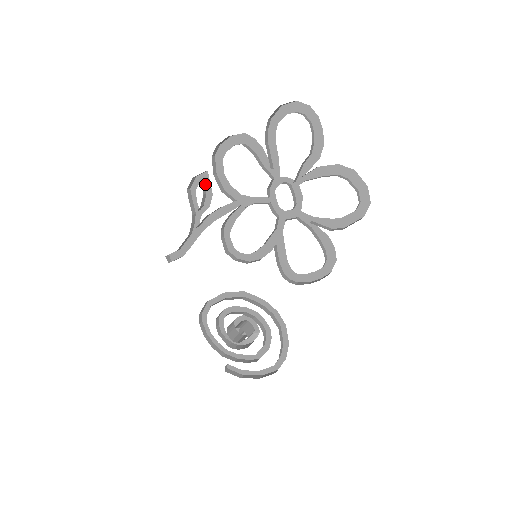
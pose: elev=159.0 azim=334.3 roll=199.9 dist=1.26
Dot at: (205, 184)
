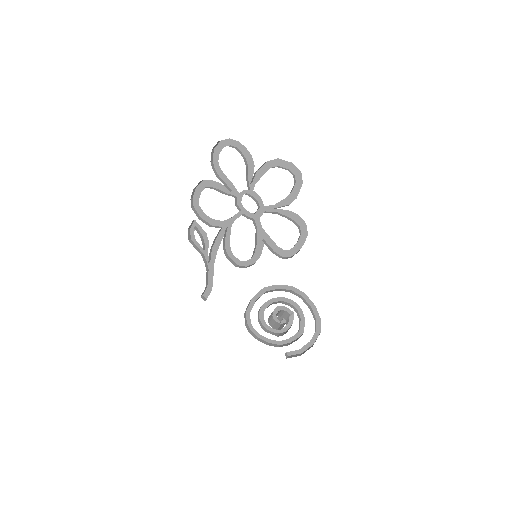
Dot at: (198, 230)
